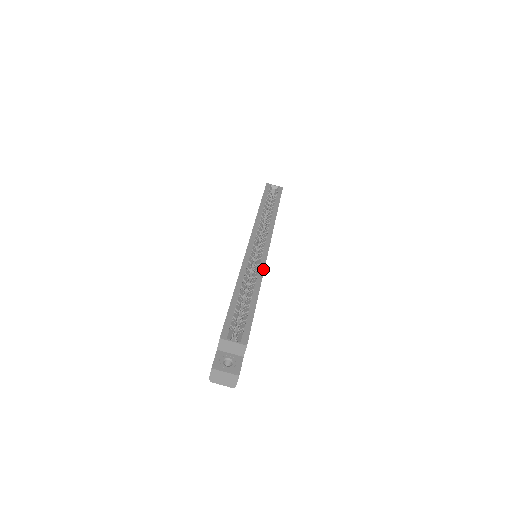
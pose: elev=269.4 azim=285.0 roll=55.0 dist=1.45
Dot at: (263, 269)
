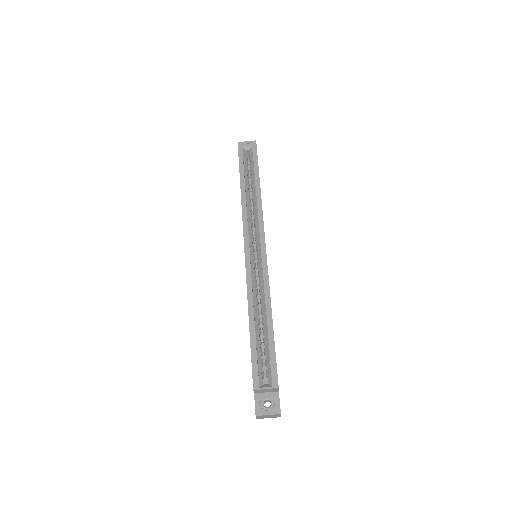
Dot at: (268, 283)
